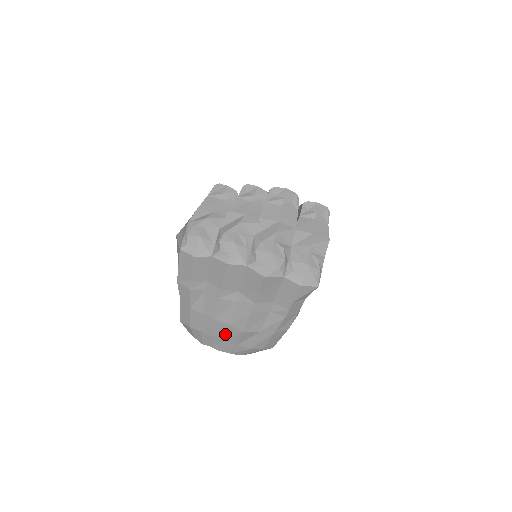
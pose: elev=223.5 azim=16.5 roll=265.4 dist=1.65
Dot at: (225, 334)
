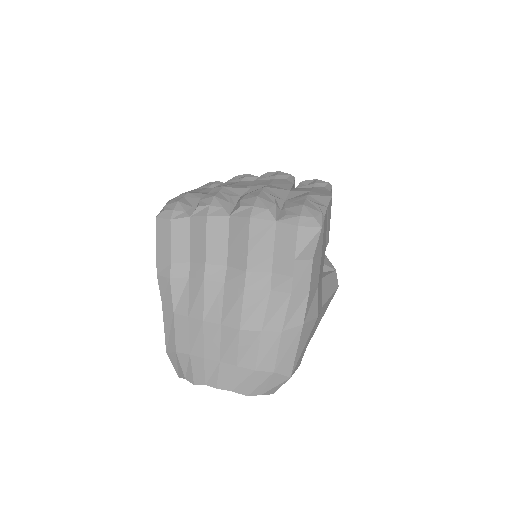
Dot at: (219, 347)
